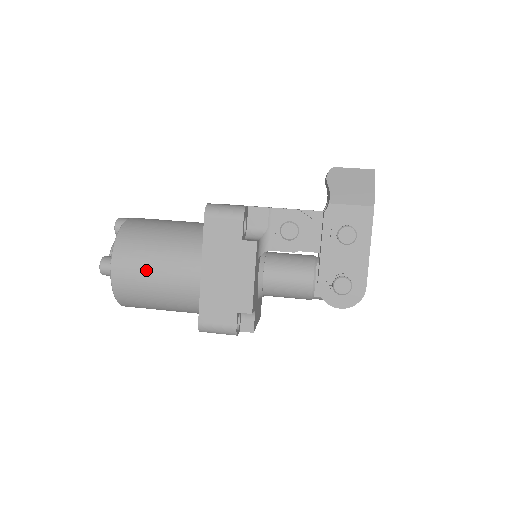
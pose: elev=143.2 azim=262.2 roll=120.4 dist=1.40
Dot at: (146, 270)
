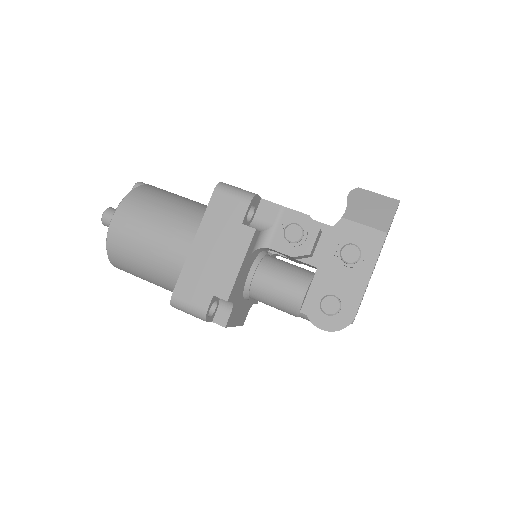
Dot at: (143, 229)
